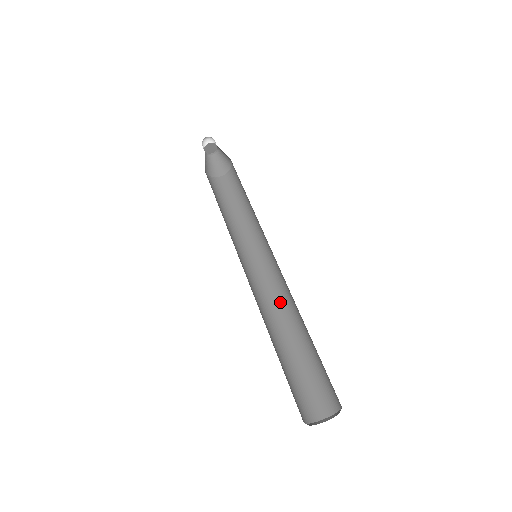
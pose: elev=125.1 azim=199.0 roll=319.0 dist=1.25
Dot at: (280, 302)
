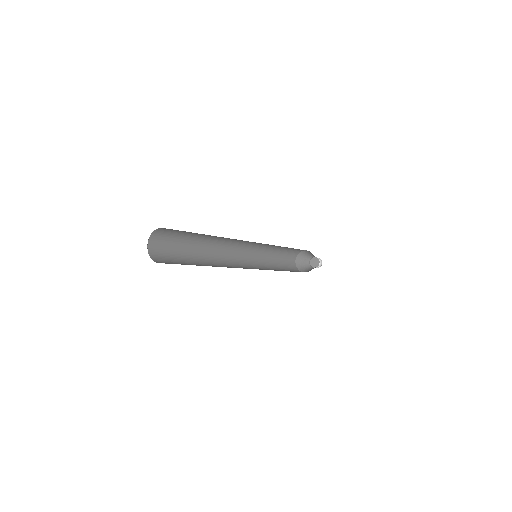
Dot at: occluded
